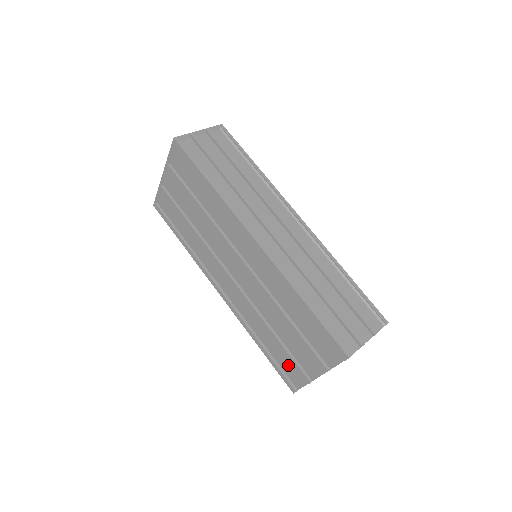
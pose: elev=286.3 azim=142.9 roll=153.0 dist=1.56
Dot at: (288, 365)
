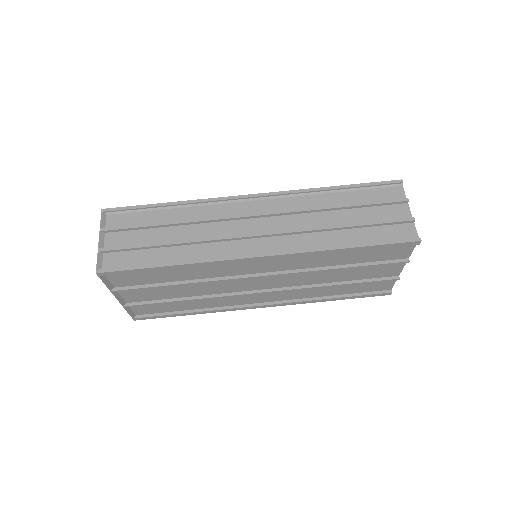
Dot at: (368, 287)
